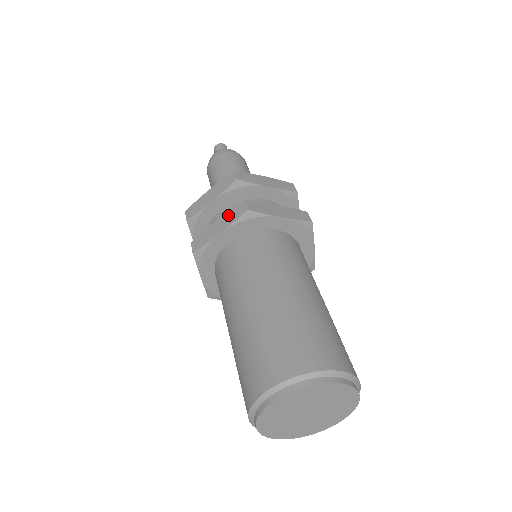
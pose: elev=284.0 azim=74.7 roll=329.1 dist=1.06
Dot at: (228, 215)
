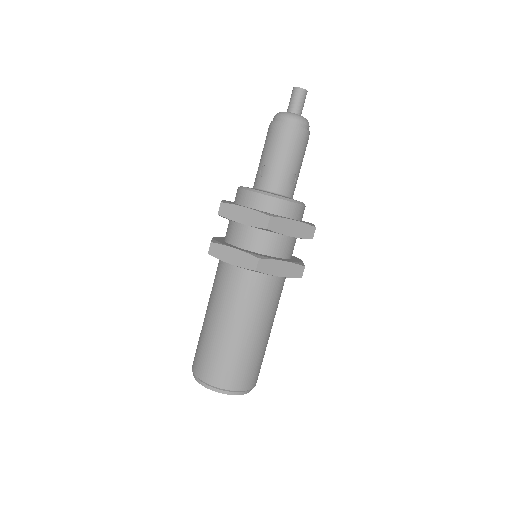
Dot at: (243, 256)
